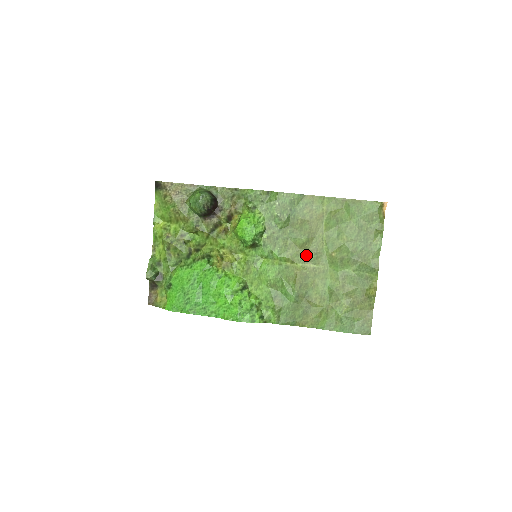
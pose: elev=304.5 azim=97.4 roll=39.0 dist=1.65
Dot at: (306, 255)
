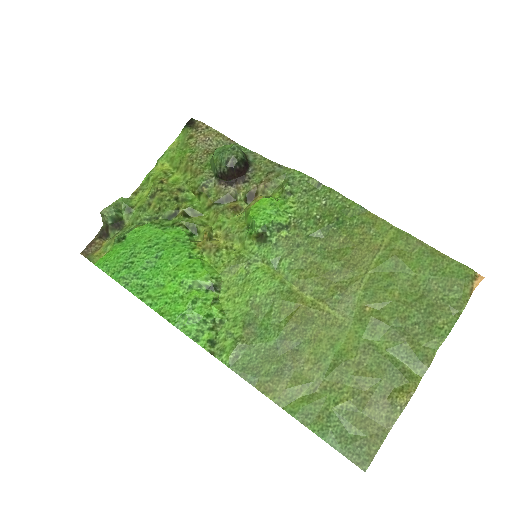
Dot at: (326, 289)
